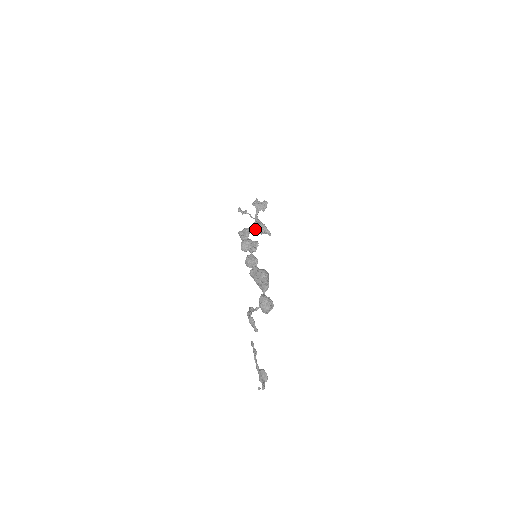
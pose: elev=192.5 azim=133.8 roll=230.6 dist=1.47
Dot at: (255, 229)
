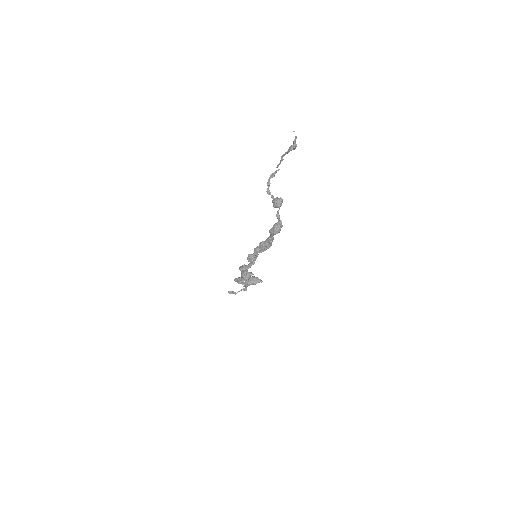
Dot at: (247, 282)
